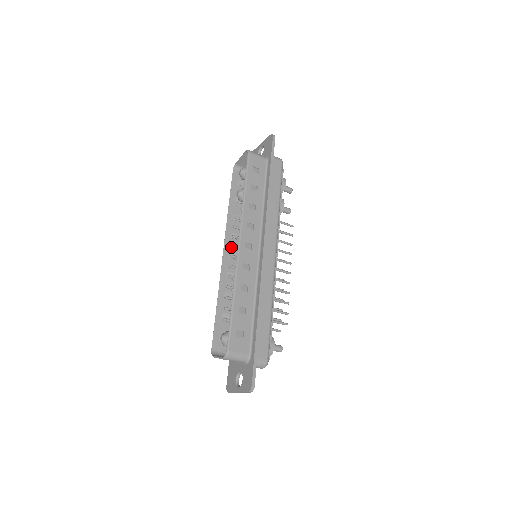
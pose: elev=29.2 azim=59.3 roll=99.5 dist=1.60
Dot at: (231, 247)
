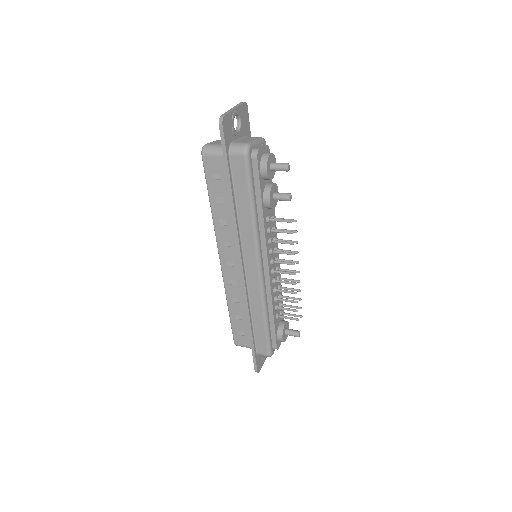
Dot at: occluded
